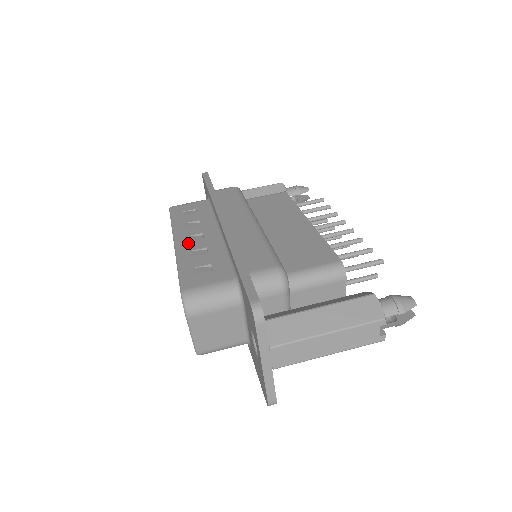
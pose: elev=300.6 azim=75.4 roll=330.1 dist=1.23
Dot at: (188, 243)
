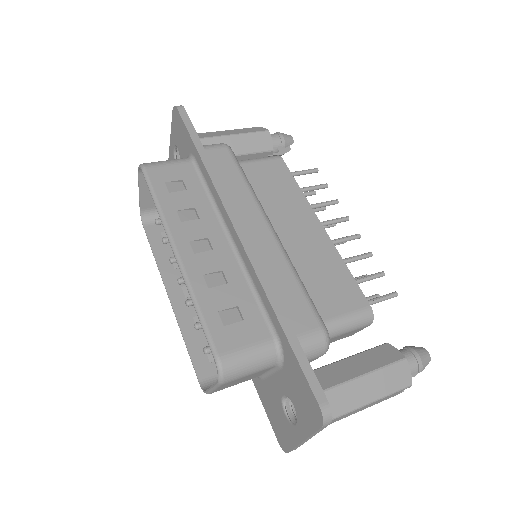
Dot at: (195, 258)
